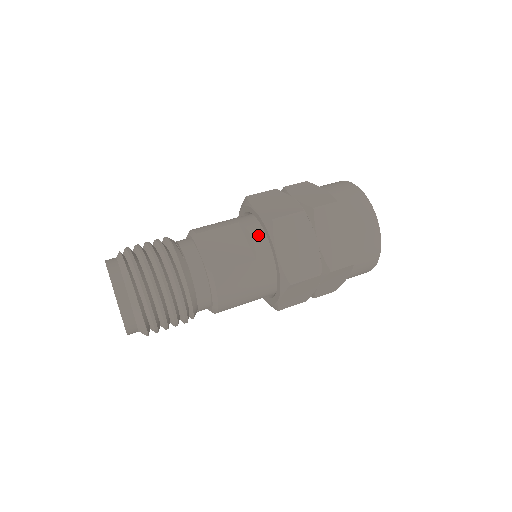
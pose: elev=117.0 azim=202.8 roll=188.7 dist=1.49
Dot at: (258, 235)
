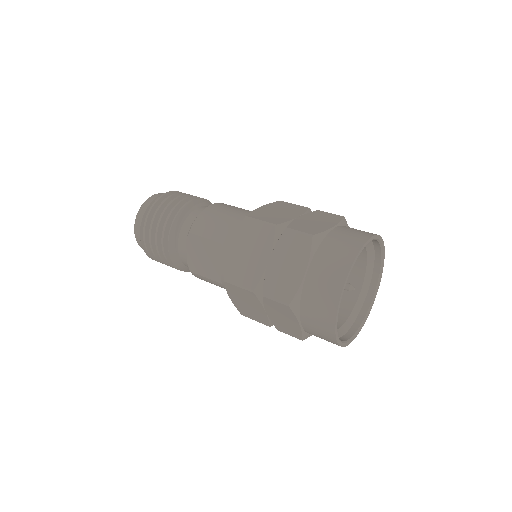
Dot at: occluded
